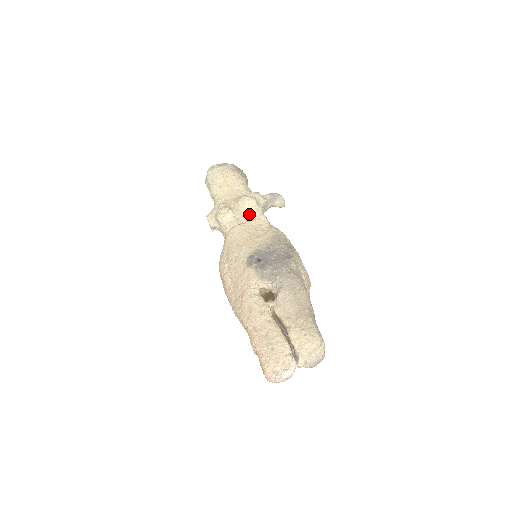
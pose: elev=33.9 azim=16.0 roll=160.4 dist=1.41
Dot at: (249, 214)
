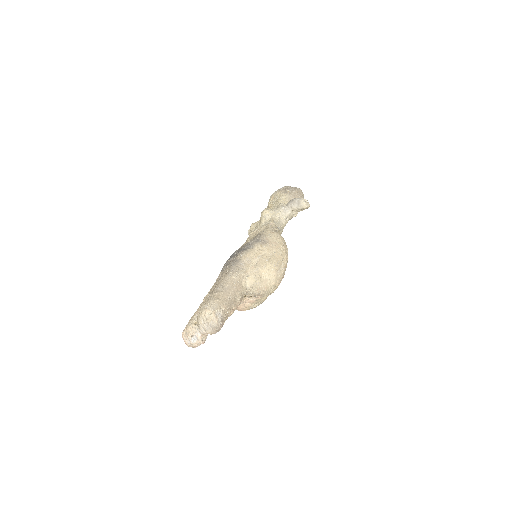
Dot at: (262, 223)
